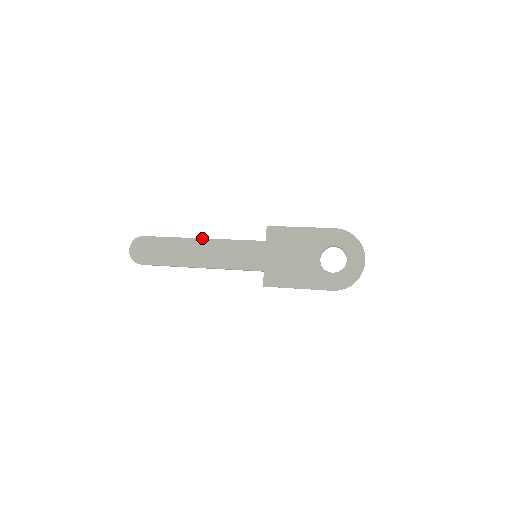
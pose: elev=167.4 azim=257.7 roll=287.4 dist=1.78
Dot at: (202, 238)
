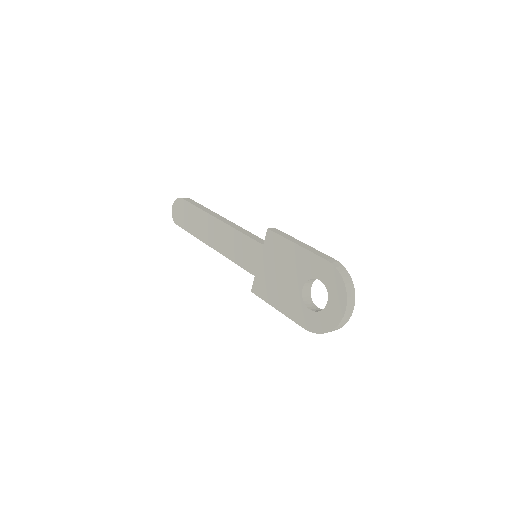
Dot at: (218, 219)
